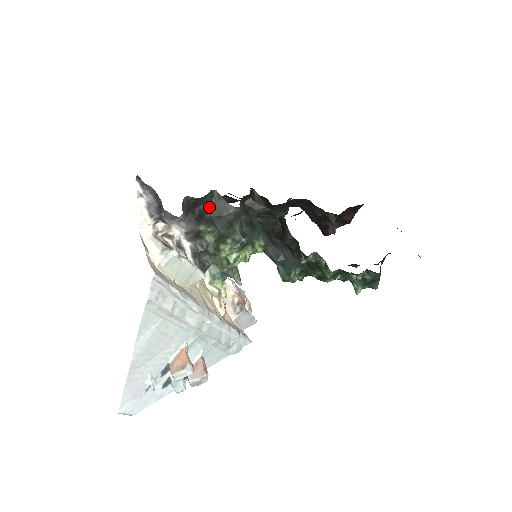
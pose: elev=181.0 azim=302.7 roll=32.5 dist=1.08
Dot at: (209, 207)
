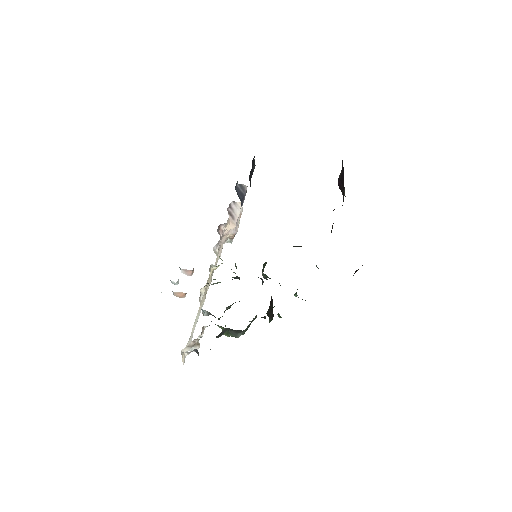
Dot at: occluded
